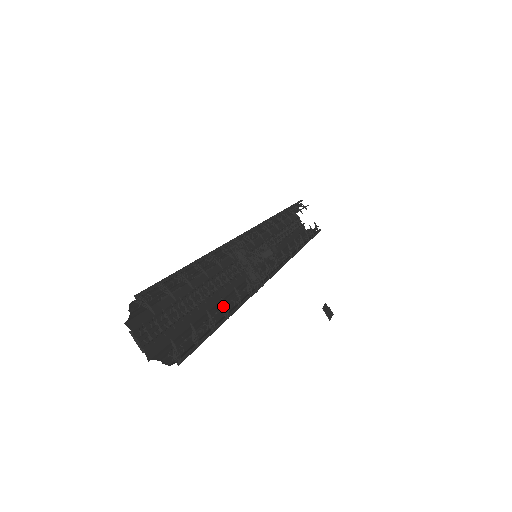
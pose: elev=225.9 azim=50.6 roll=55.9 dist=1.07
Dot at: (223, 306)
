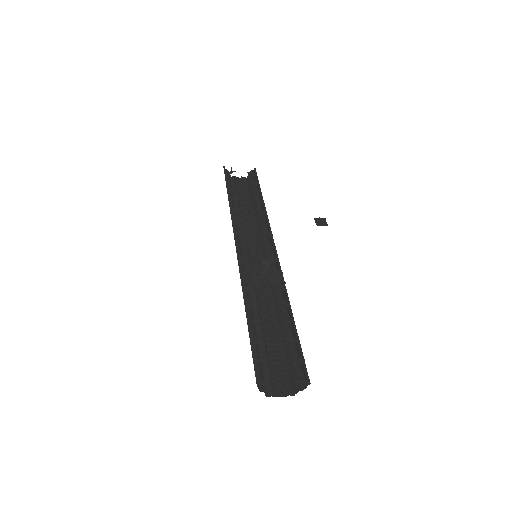
Dot at: occluded
